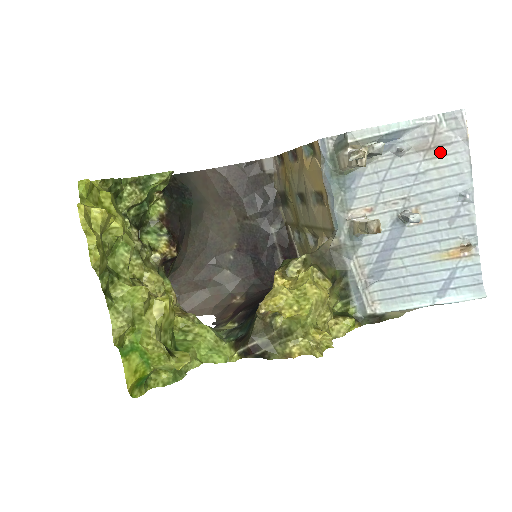
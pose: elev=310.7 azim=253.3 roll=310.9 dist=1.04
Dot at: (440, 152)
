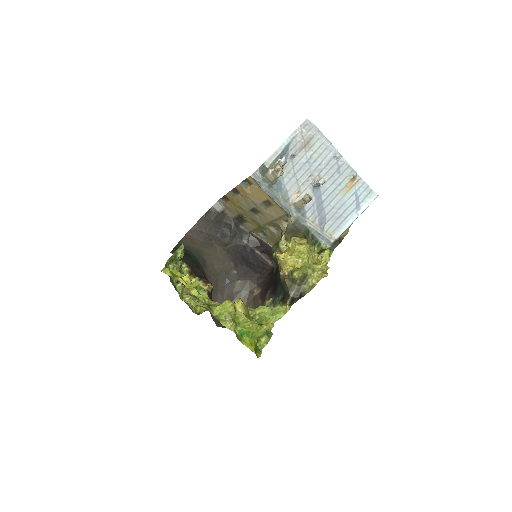
Dot at: (311, 144)
